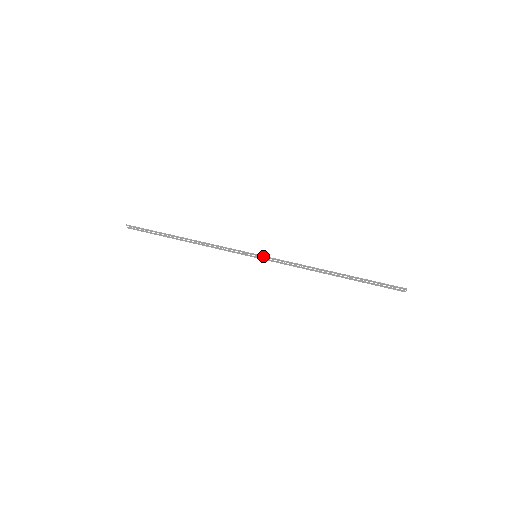
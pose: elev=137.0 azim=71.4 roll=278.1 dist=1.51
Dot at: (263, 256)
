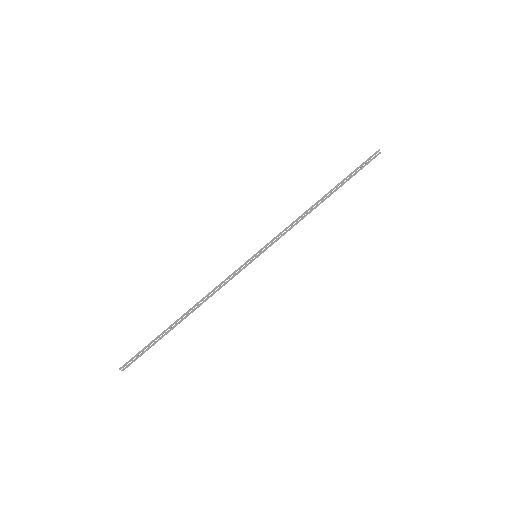
Dot at: (262, 249)
